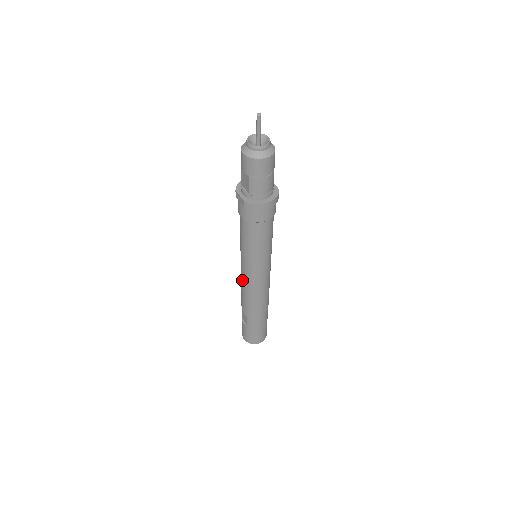
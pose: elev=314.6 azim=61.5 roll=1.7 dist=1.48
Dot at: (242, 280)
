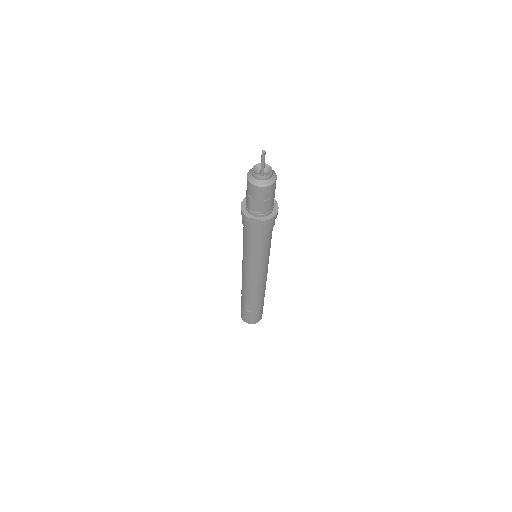
Dot at: (251, 281)
